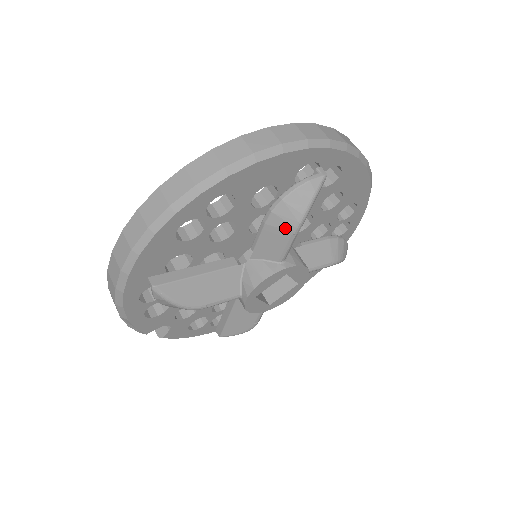
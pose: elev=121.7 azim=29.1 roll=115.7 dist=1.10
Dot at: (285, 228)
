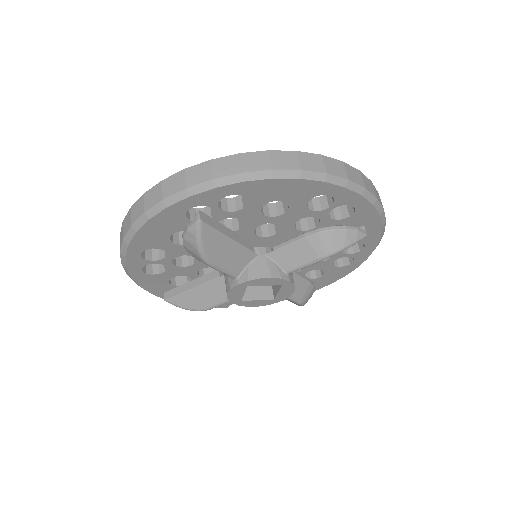
Dot at: occluded
